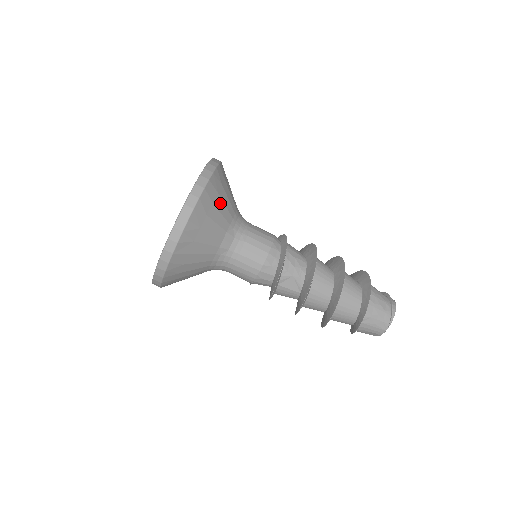
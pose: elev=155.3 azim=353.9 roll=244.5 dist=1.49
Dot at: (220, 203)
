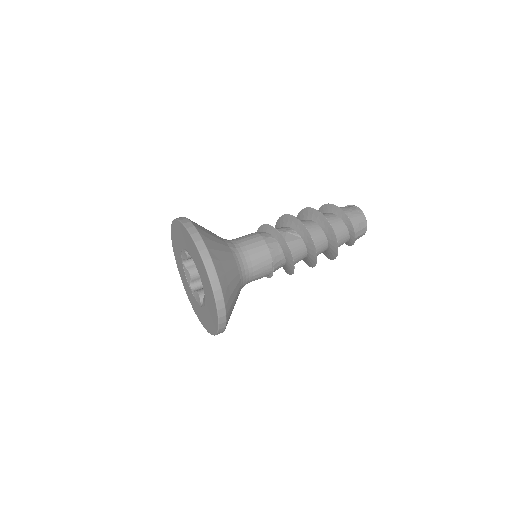
Dot at: occluded
